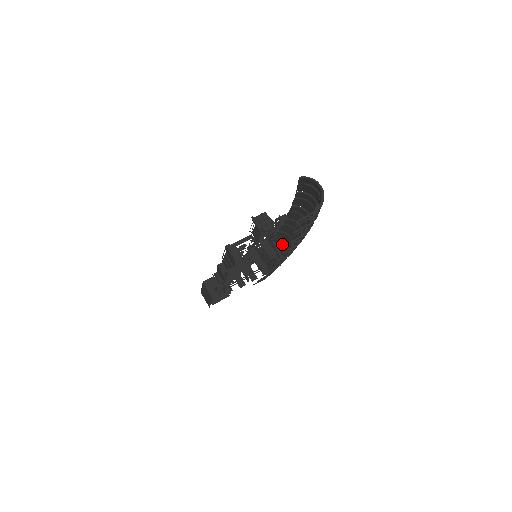
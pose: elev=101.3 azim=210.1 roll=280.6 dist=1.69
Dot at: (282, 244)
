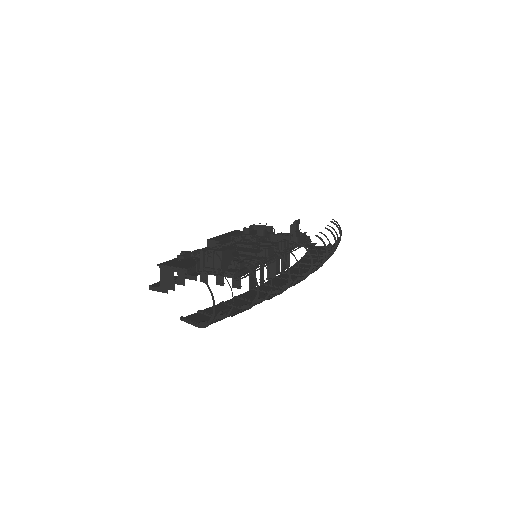
Dot at: occluded
